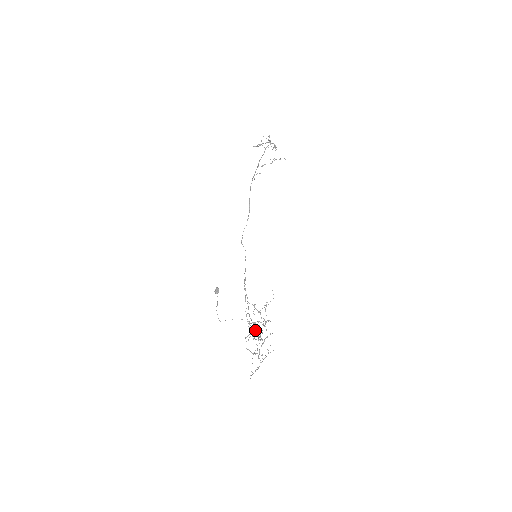
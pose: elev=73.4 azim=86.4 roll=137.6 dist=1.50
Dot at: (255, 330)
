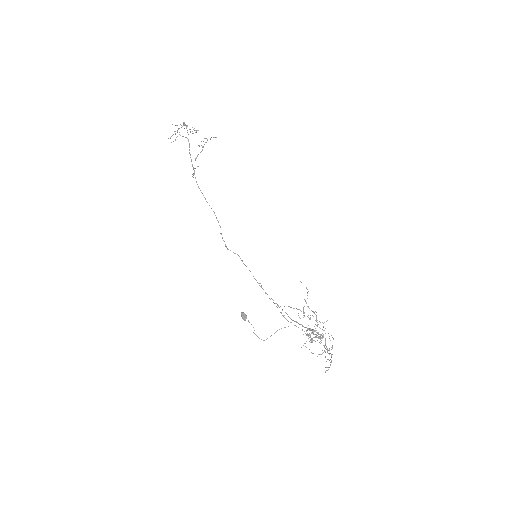
Dot at: (313, 334)
